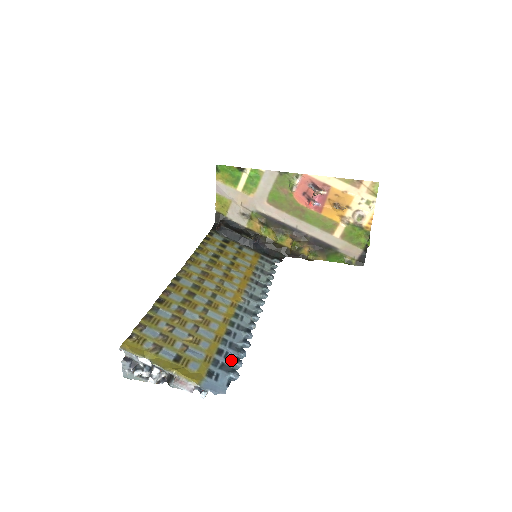
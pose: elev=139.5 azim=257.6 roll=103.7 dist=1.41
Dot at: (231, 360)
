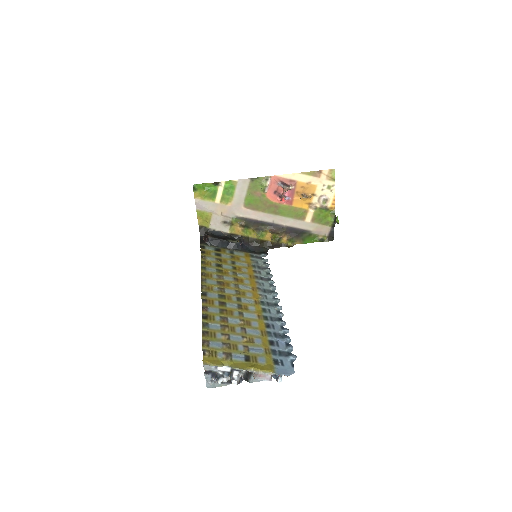
Dot at: (283, 346)
